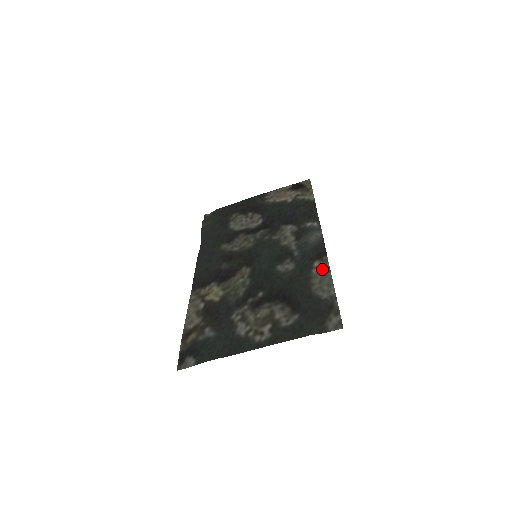
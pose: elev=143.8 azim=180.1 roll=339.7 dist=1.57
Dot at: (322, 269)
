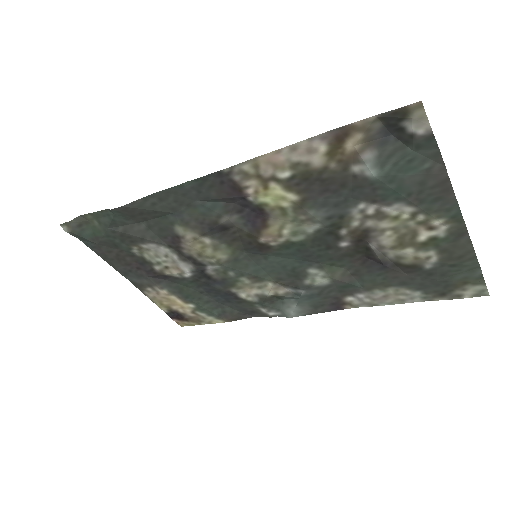
Dot at: (366, 301)
